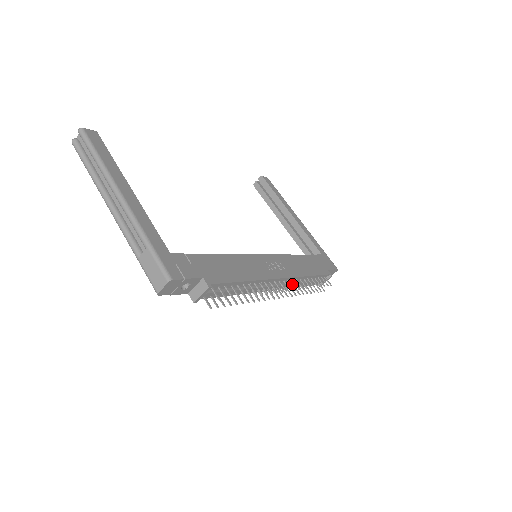
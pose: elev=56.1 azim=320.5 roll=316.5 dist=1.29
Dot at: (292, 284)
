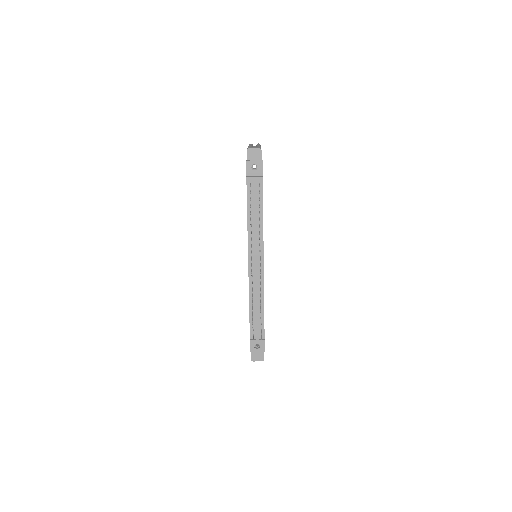
Dot at: (257, 285)
